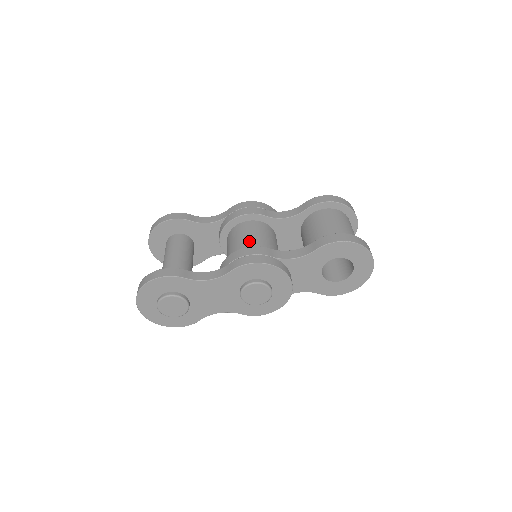
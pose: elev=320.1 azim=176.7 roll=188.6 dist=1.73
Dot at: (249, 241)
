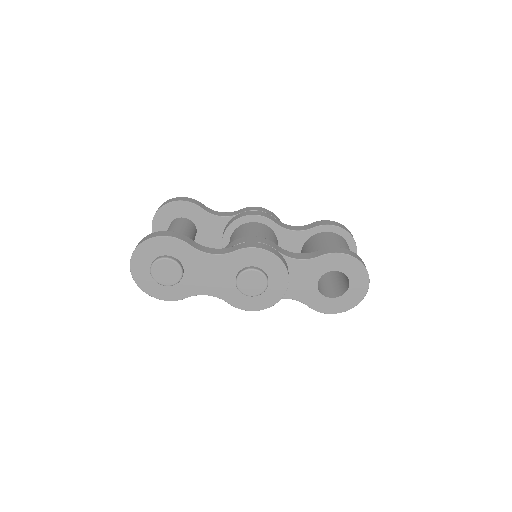
Dot at: occluded
